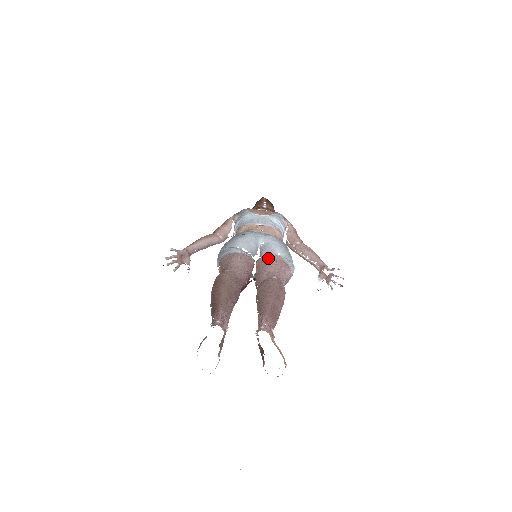
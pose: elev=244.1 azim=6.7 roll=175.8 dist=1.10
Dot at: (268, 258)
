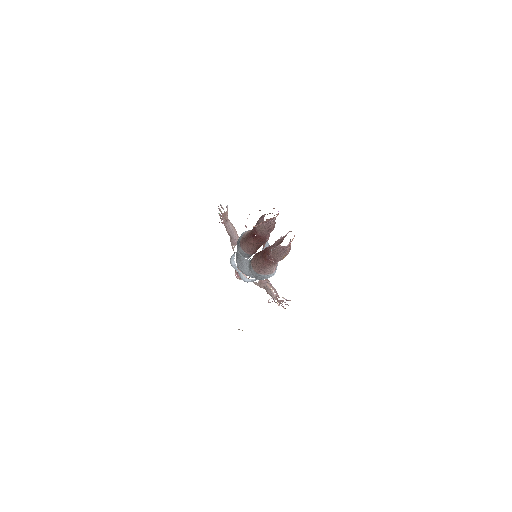
Dot at: occluded
